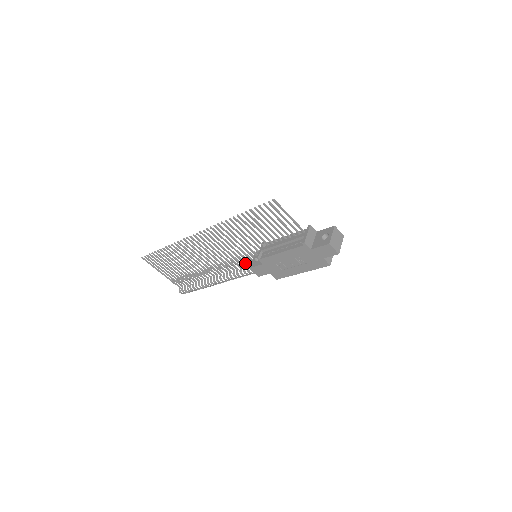
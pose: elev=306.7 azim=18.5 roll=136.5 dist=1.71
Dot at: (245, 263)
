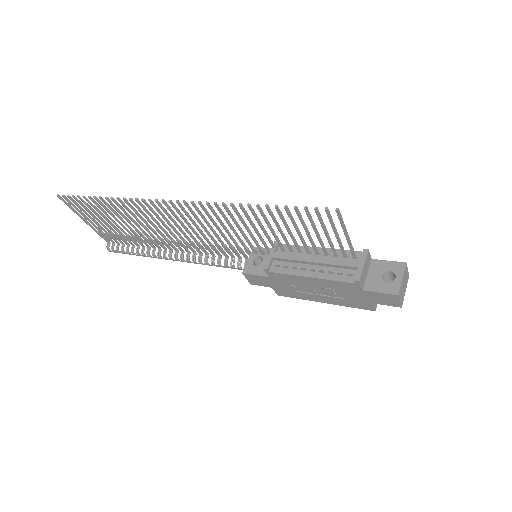
Dot at: (231, 254)
